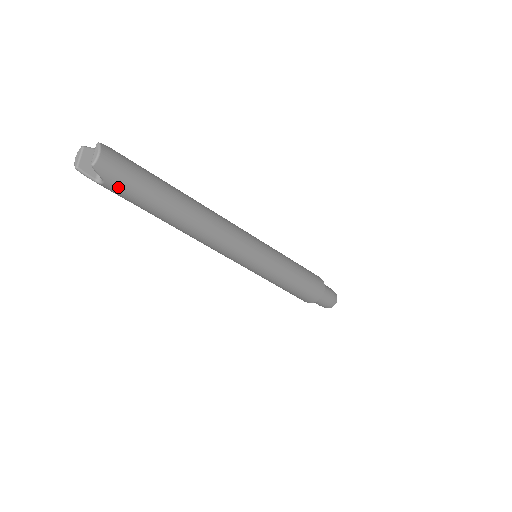
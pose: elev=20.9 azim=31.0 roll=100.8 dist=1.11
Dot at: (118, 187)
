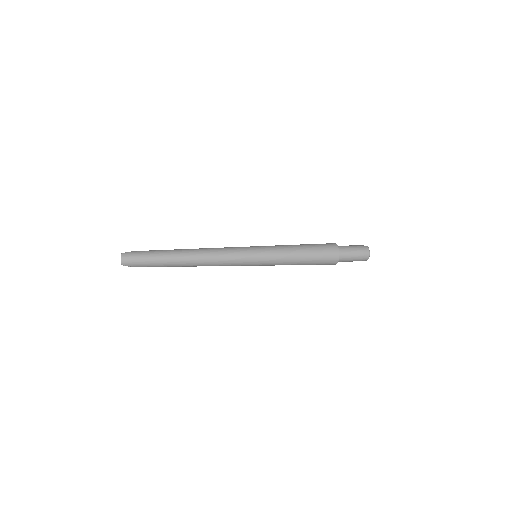
Dot at: (138, 266)
